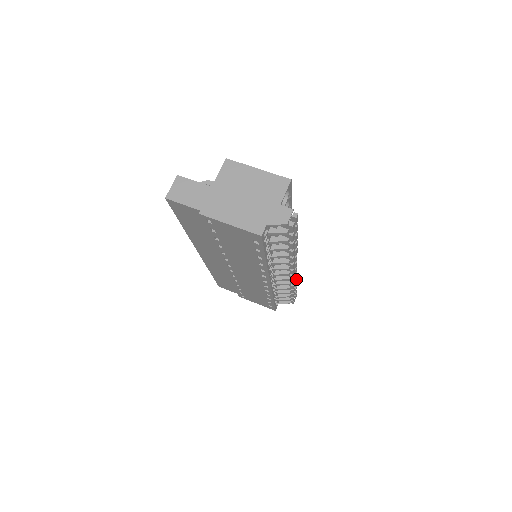
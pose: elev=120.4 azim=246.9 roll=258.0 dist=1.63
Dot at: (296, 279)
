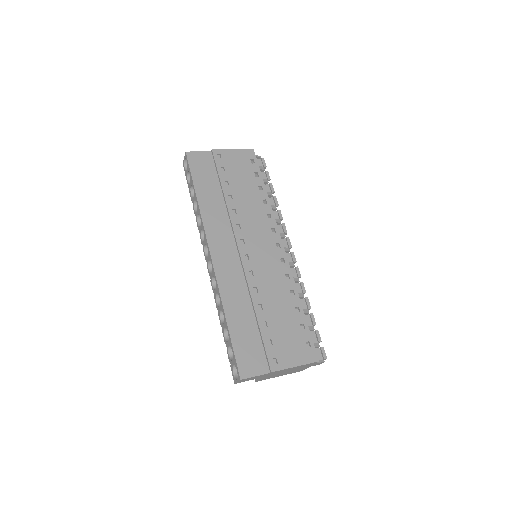
Dot at: occluded
